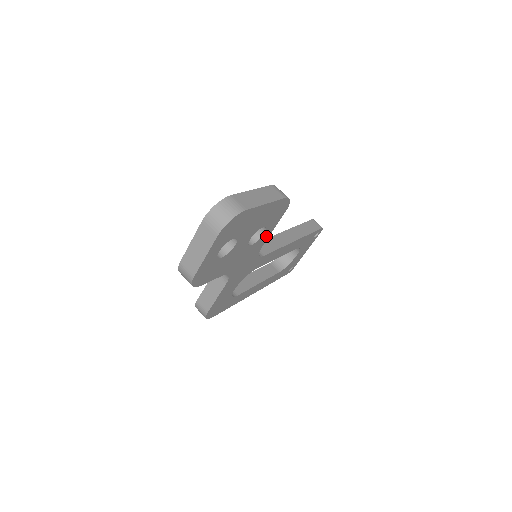
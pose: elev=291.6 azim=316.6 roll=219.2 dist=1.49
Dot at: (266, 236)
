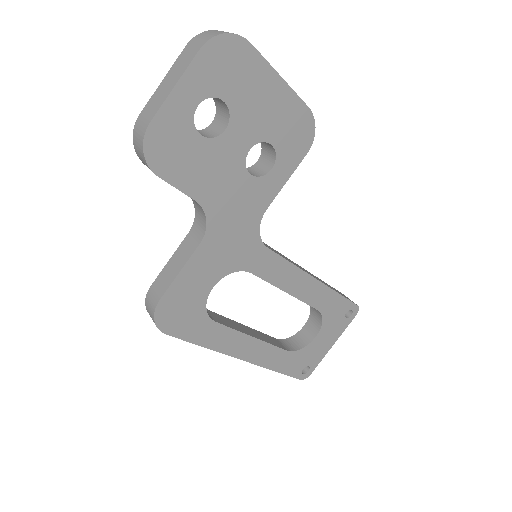
Dot at: (274, 185)
